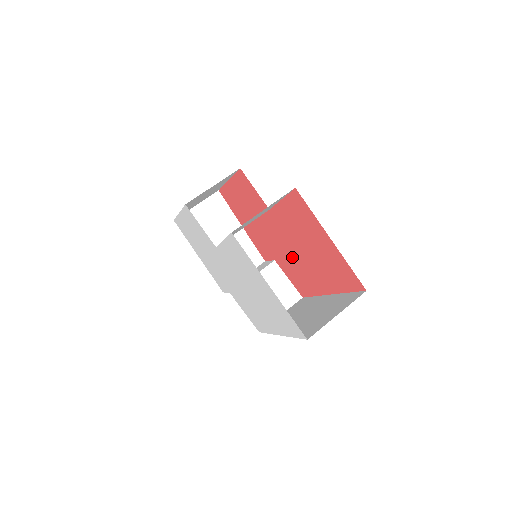
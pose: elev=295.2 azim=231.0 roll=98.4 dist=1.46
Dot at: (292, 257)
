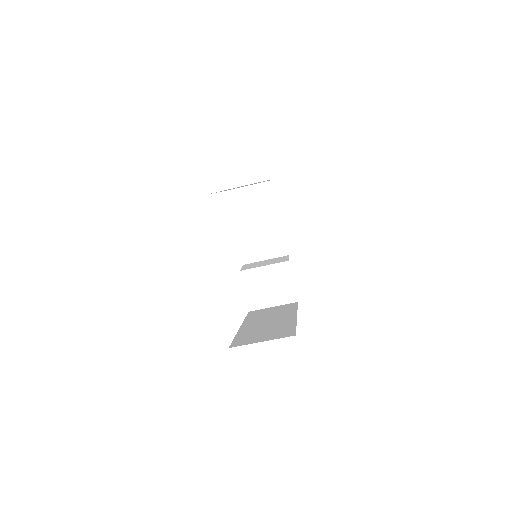
Dot at: occluded
